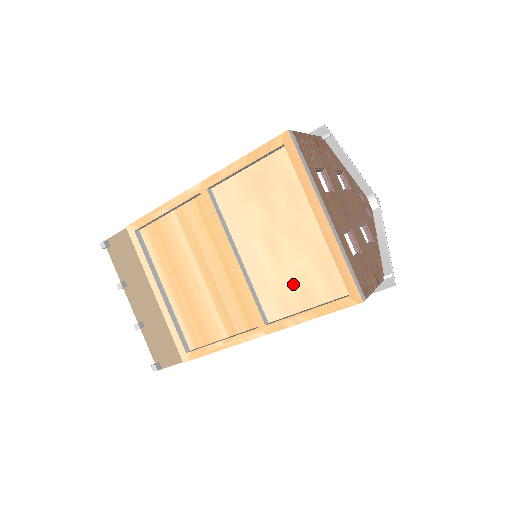
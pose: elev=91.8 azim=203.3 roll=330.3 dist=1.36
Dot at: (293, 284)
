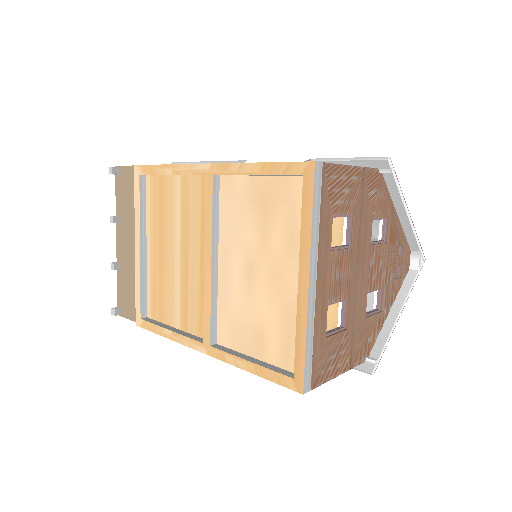
Dot at: (252, 325)
